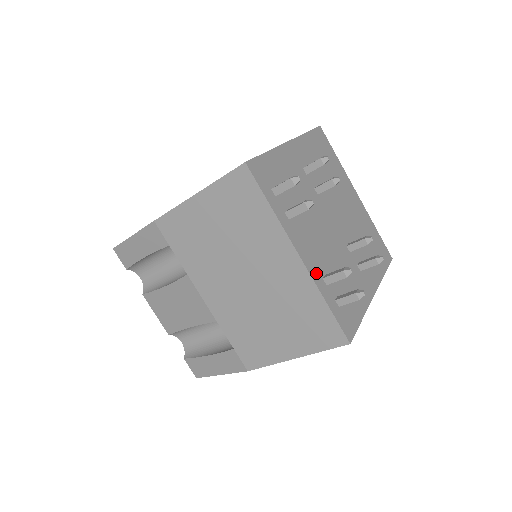
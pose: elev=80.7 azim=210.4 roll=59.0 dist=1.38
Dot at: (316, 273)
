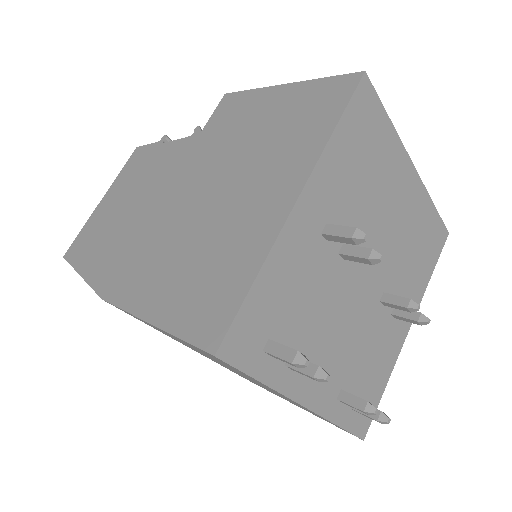
Dot at: (328, 403)
